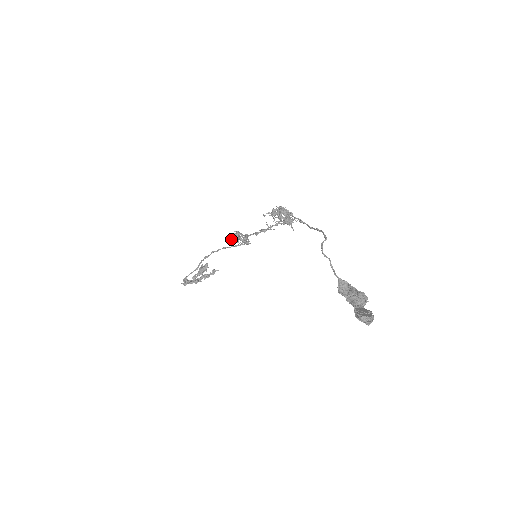
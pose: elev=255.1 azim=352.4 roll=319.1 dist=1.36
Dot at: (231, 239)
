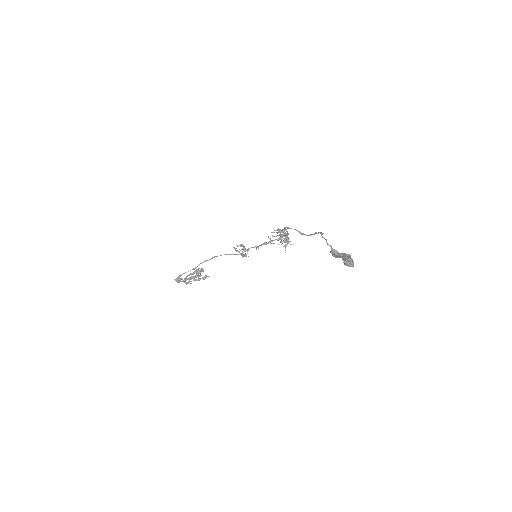
Dot at: (235, 248)
